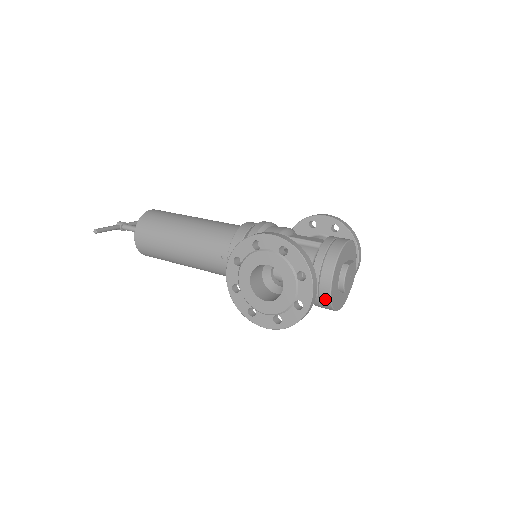
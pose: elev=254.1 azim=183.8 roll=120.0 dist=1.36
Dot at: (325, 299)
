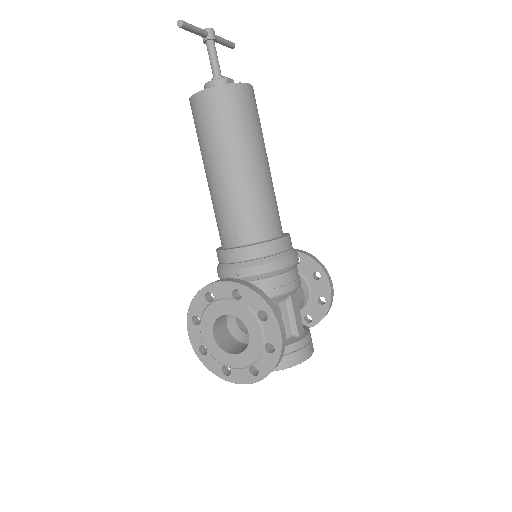
Dot at: occluded
